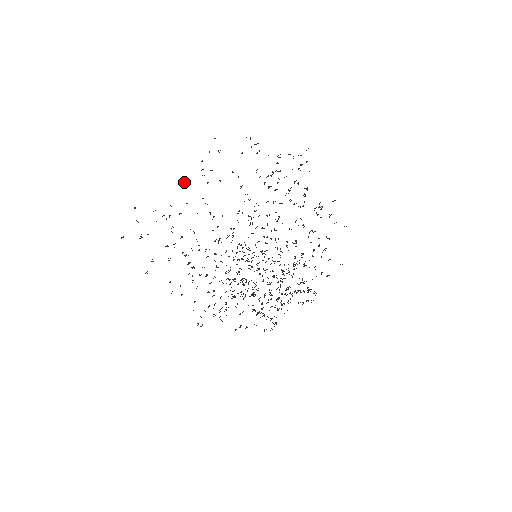
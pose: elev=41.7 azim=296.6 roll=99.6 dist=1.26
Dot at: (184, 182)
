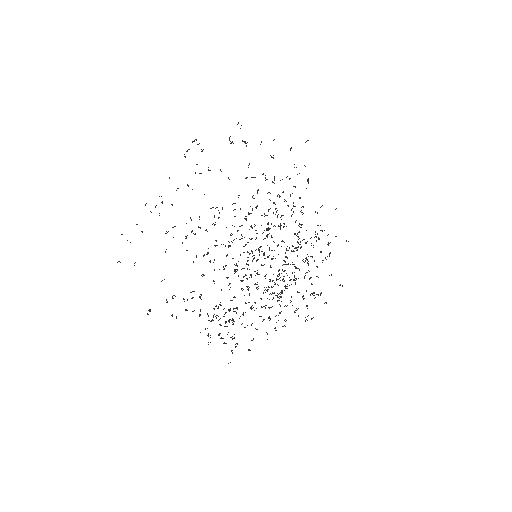
Dot at: occluded
